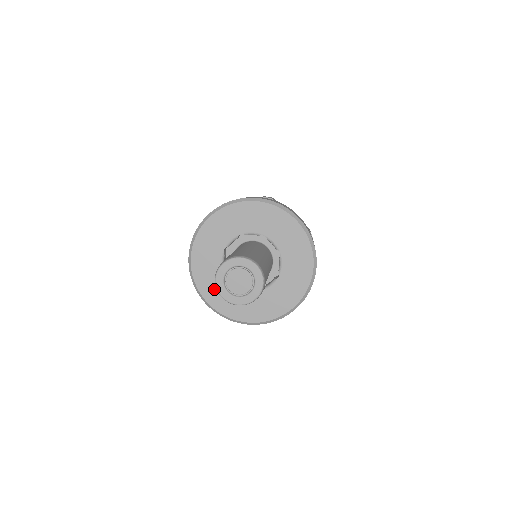
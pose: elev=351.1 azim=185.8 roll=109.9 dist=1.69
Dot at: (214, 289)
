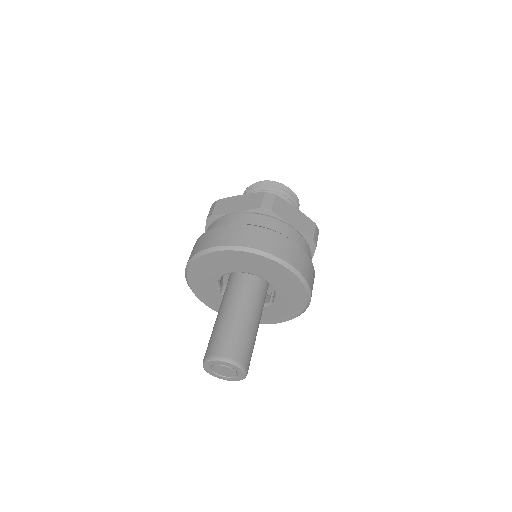
Dot at: (213, 301)
